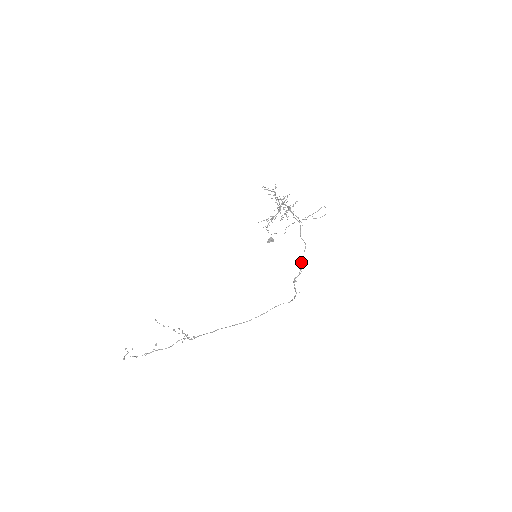
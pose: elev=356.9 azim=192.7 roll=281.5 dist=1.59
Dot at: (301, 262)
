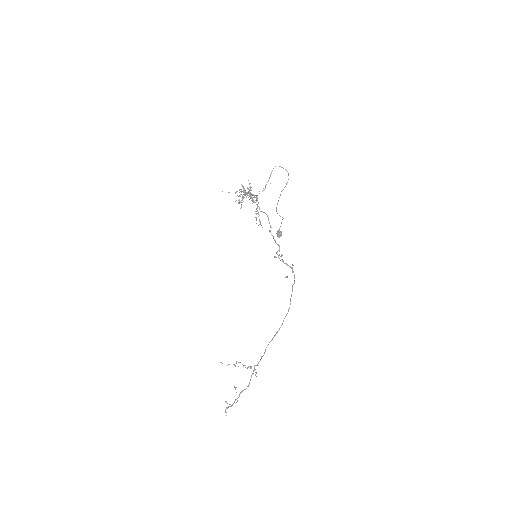
Dot at: occluded
